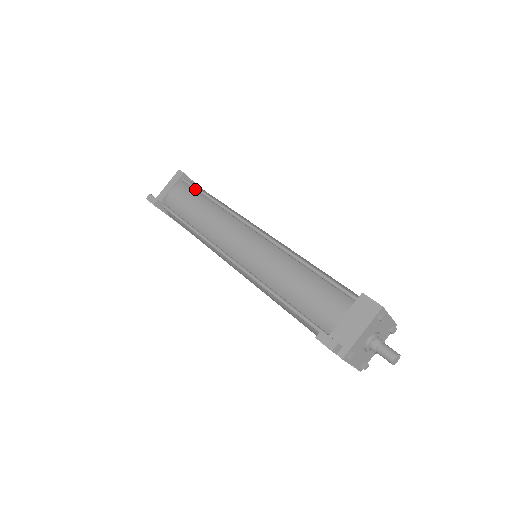
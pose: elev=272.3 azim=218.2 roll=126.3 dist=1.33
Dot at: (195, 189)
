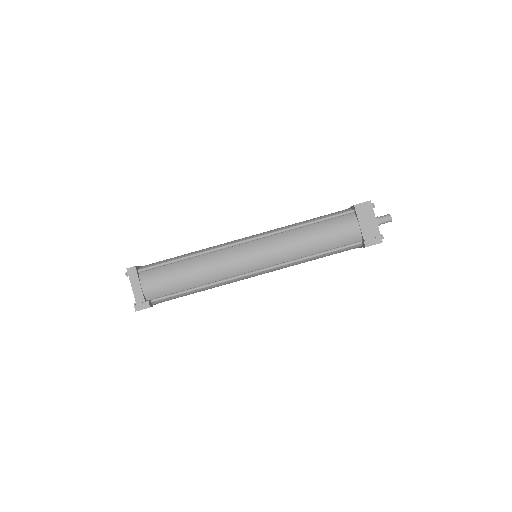
Dot at: (161, 266)
